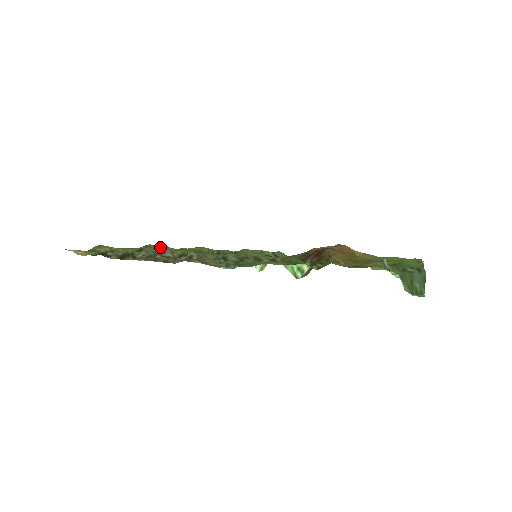
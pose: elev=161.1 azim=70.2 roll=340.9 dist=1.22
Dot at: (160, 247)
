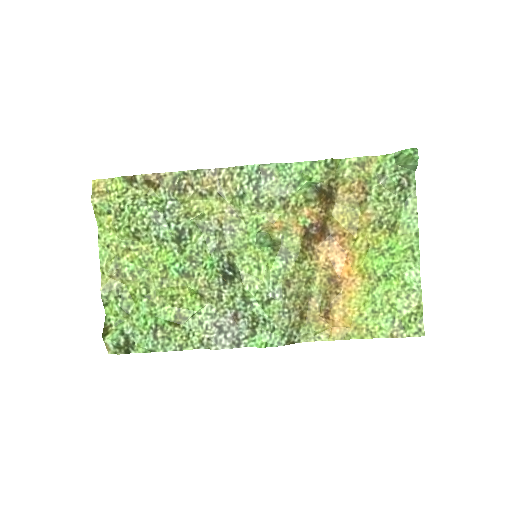
Dot at: (136, 288)
